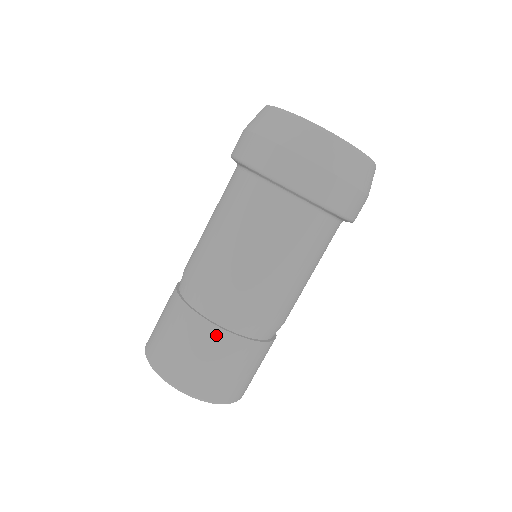
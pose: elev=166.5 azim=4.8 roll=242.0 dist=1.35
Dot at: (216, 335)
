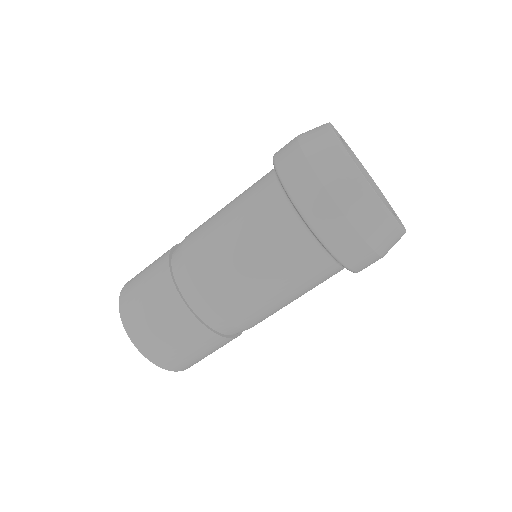
Dot at: (163, 268)
